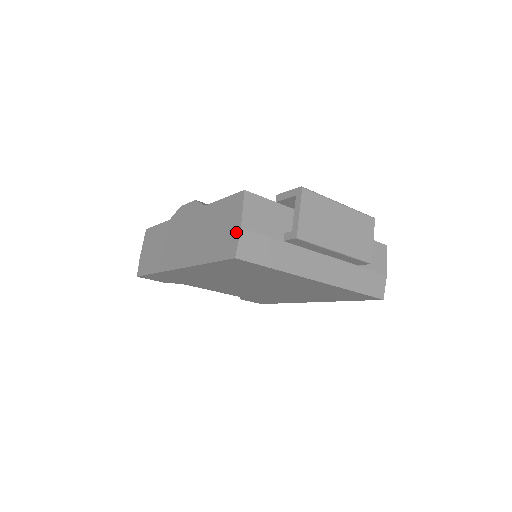
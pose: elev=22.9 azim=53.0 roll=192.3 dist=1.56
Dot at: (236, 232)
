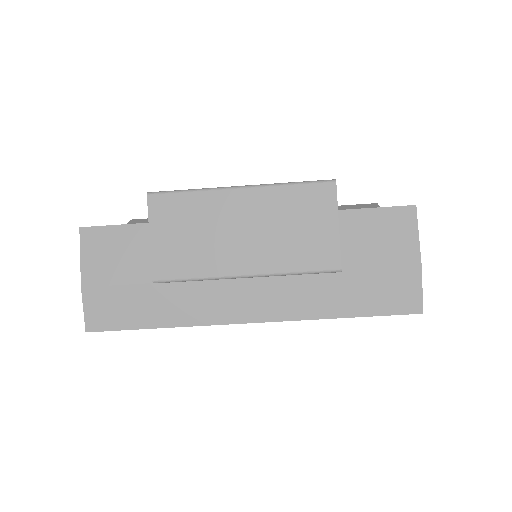
Dot at: (85, 292)
